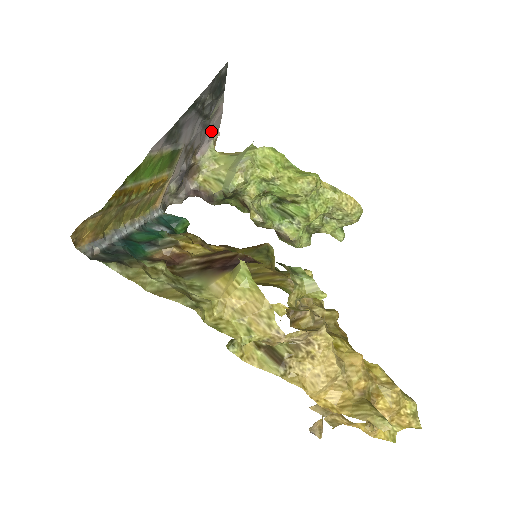
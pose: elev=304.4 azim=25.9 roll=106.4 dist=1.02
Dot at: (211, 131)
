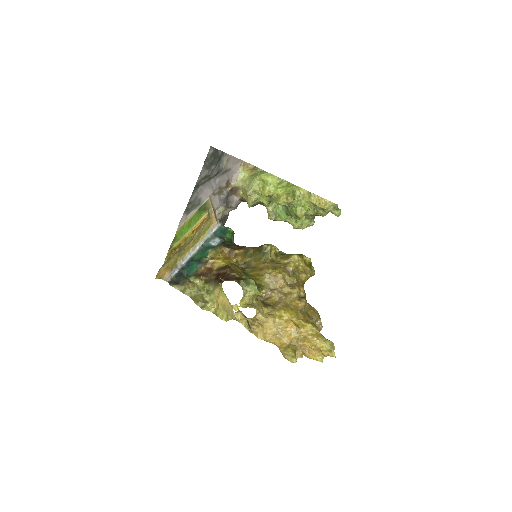
Dot at: (234, 166)
